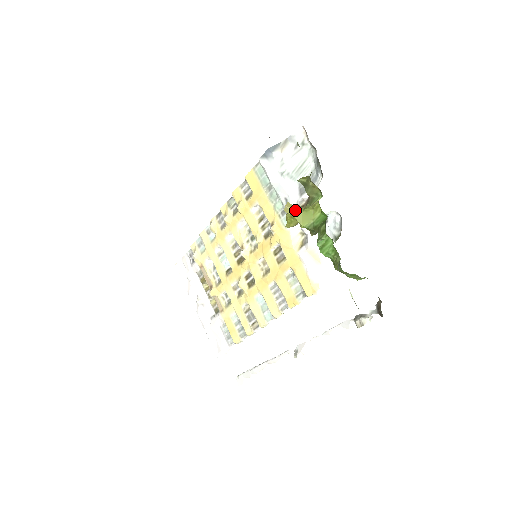
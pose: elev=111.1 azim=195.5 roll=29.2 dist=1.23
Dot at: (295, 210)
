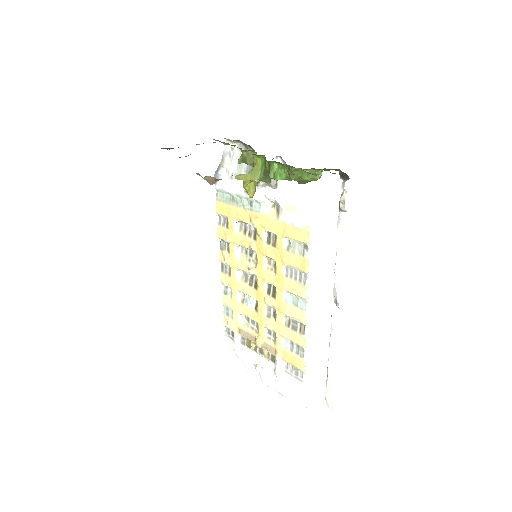
Dot at: (244, 175)
